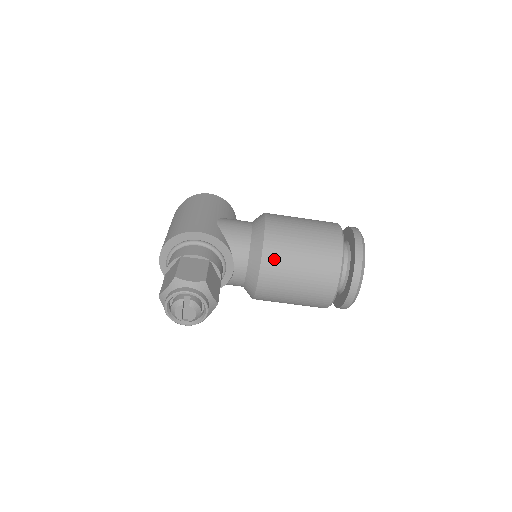
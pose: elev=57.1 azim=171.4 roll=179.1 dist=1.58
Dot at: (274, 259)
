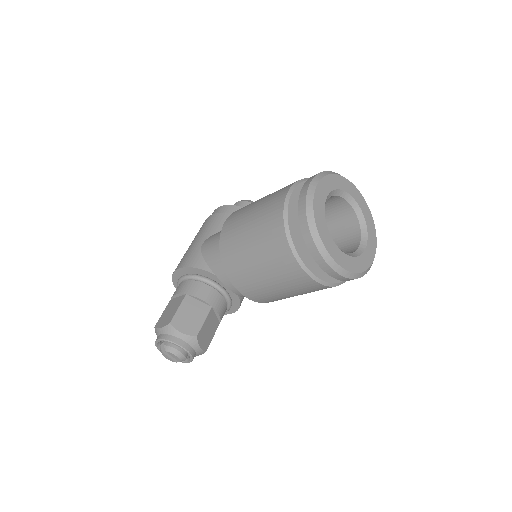
Dot at: (233, 267)
